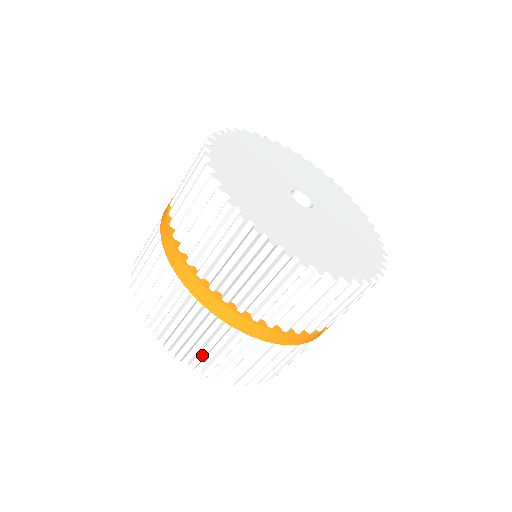
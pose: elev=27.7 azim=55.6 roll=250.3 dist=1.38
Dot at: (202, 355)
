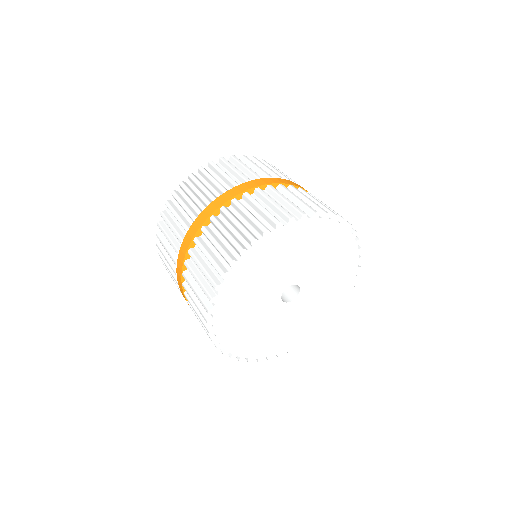
Dot at: occluded
